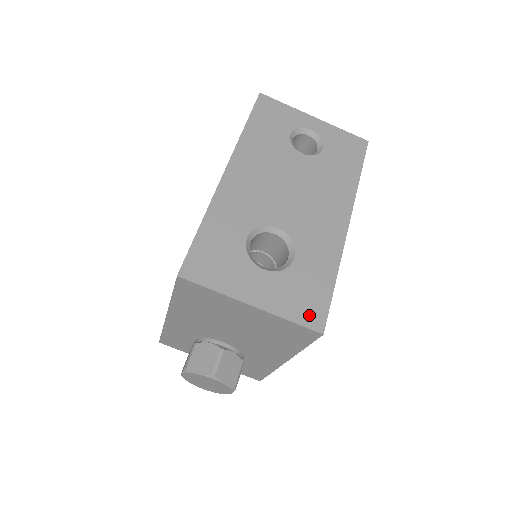
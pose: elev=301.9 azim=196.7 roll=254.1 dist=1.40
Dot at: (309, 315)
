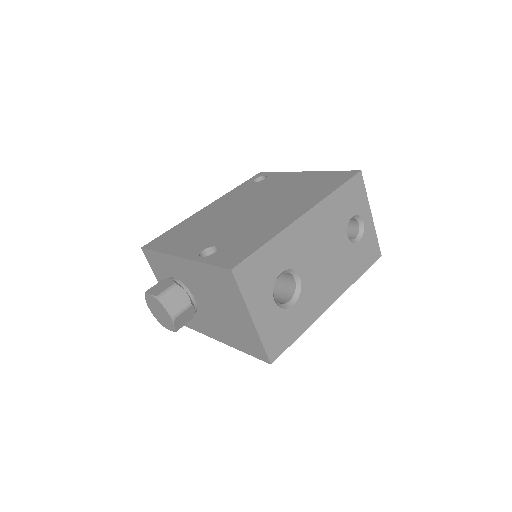
Dot at: (273, 347)
